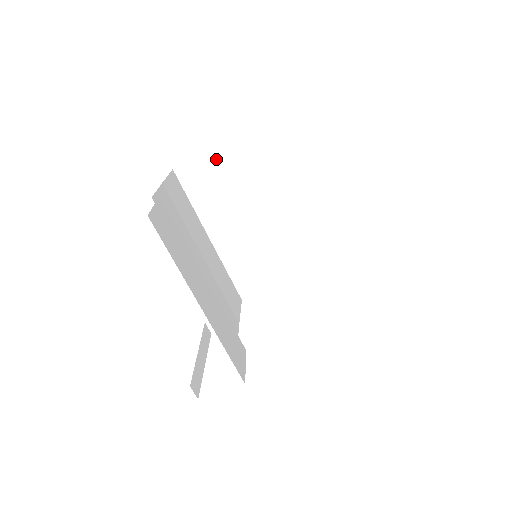
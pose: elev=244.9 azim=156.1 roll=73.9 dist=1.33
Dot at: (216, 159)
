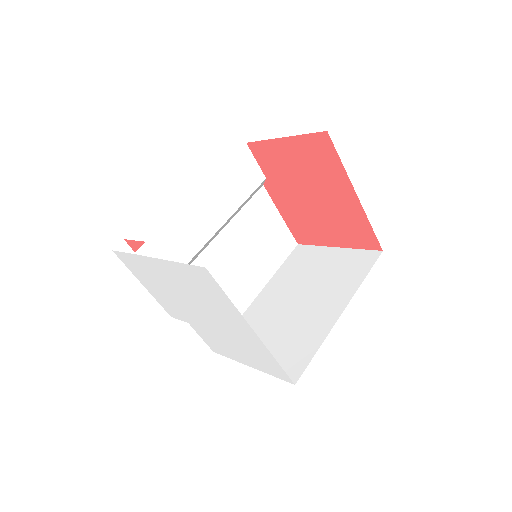
Dot at: (323, 252)
